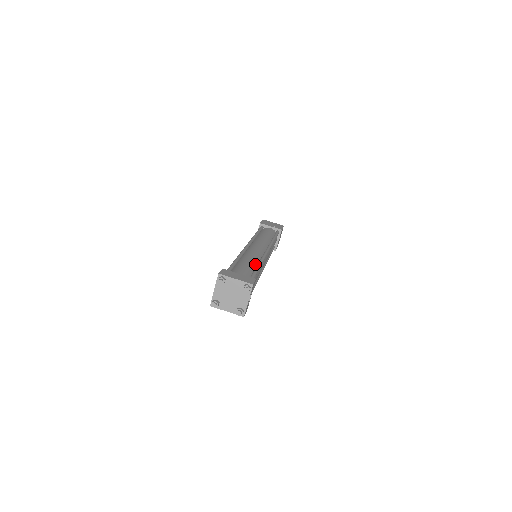
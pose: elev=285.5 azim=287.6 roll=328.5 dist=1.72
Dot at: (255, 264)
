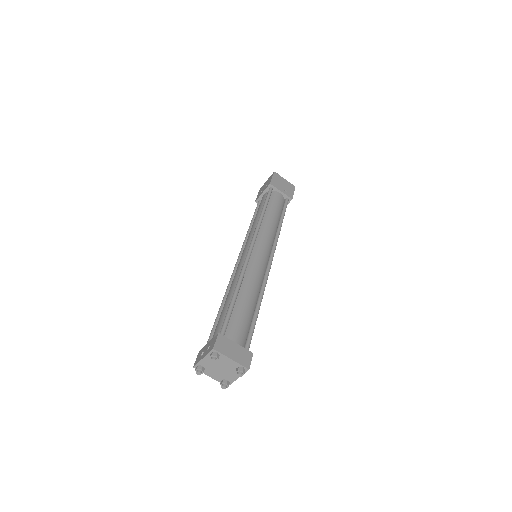
Dot at: (255, 300)
